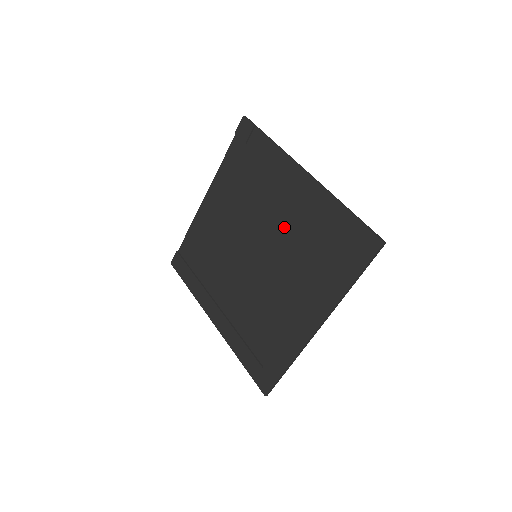
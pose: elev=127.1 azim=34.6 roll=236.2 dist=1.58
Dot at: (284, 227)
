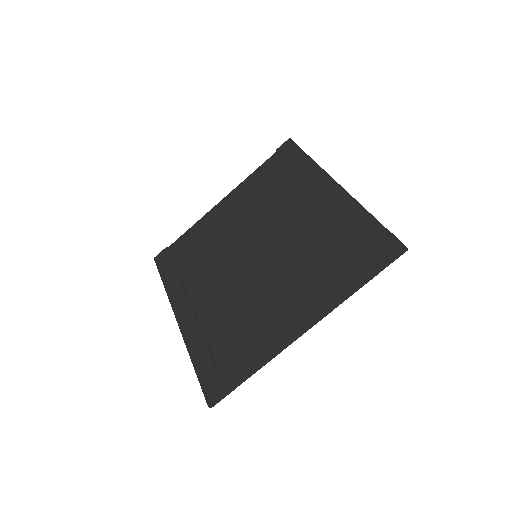
Dot at: (298, 230)
